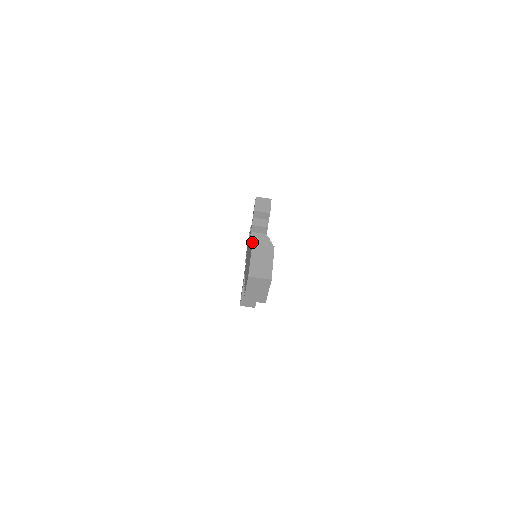
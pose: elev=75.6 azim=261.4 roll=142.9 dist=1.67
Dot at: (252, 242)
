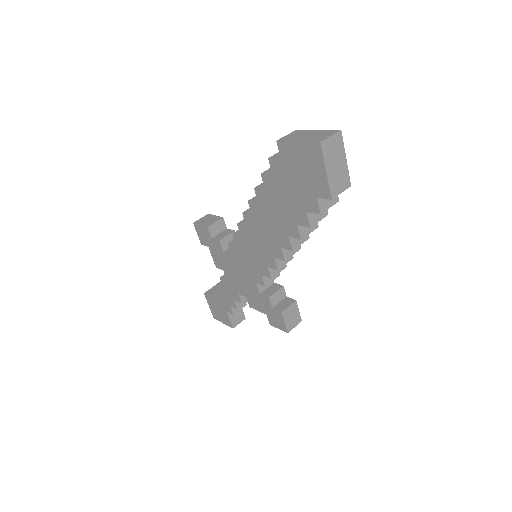
Dot at: (269, 158)
